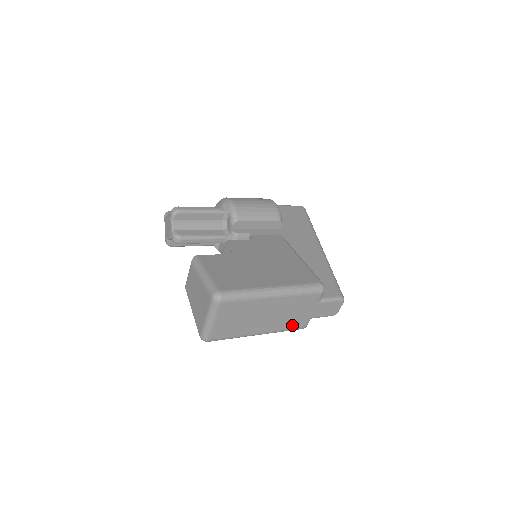
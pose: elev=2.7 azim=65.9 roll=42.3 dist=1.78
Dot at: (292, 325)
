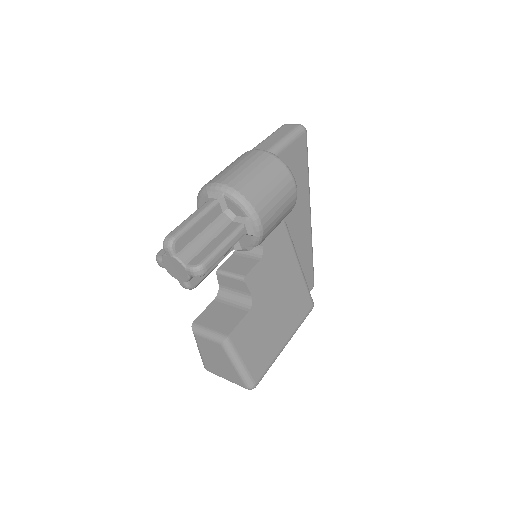
Dot at: occluded
